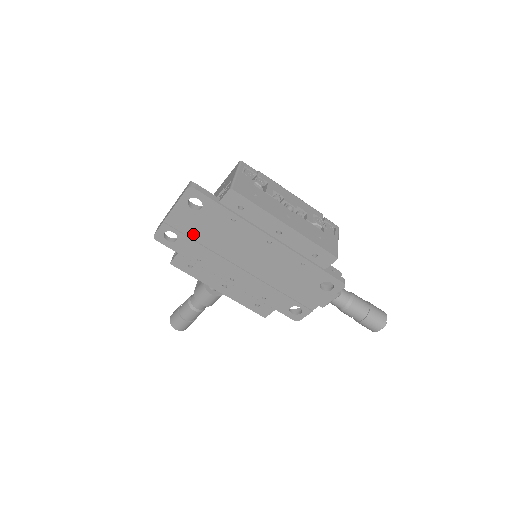
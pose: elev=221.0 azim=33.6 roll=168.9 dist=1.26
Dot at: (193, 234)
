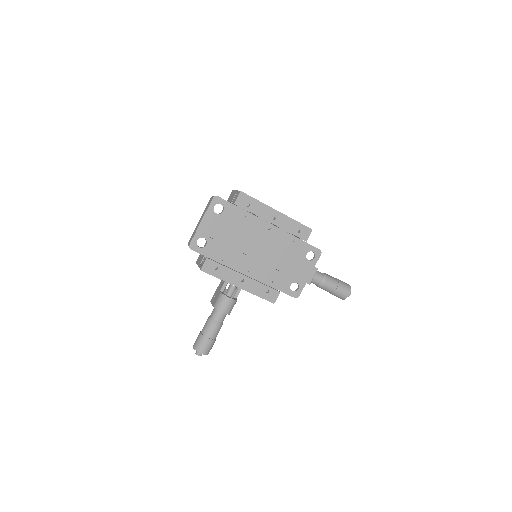
Dot at: (217, 236)
